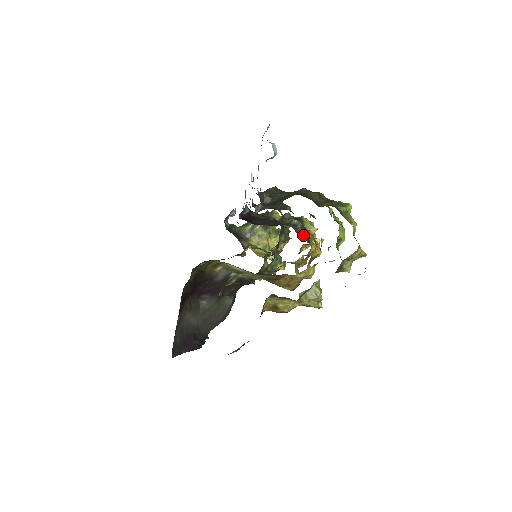
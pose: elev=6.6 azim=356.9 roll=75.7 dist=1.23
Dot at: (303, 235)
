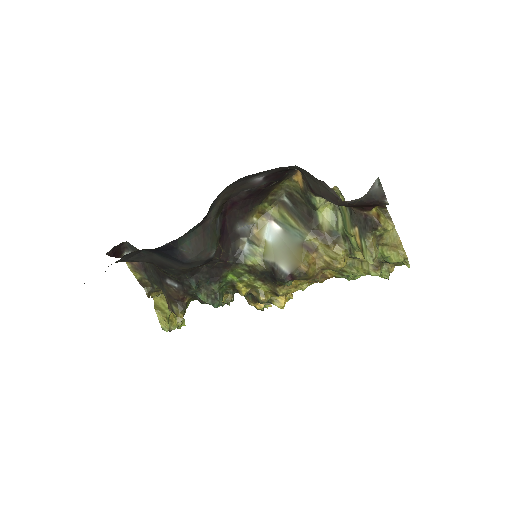
Dot at: occluded
